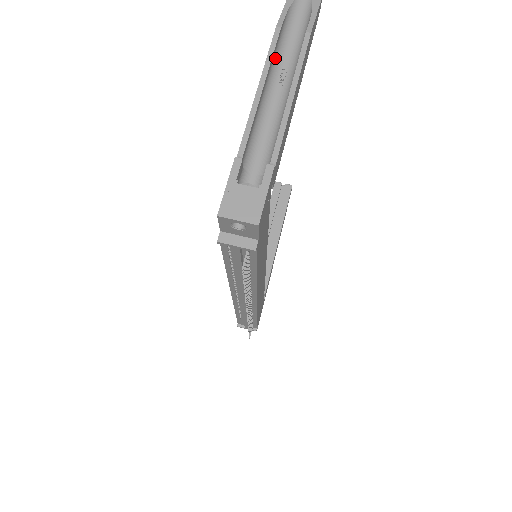
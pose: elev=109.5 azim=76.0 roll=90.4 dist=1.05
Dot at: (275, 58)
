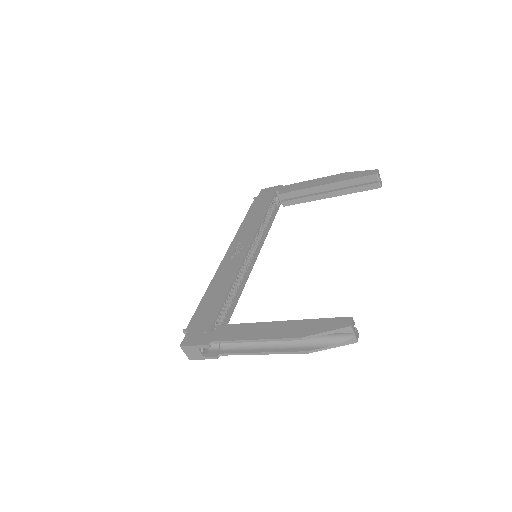
Dot at: (286, 336)
